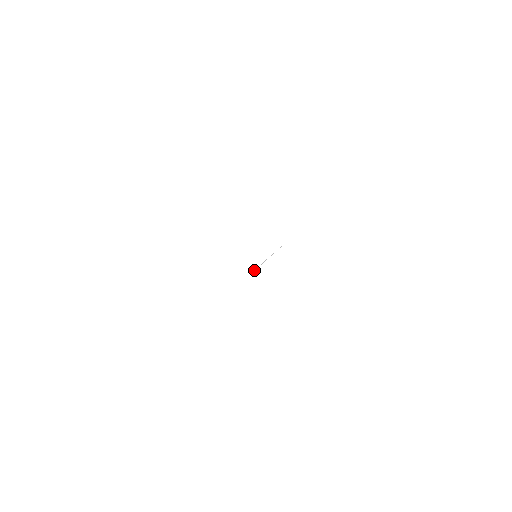
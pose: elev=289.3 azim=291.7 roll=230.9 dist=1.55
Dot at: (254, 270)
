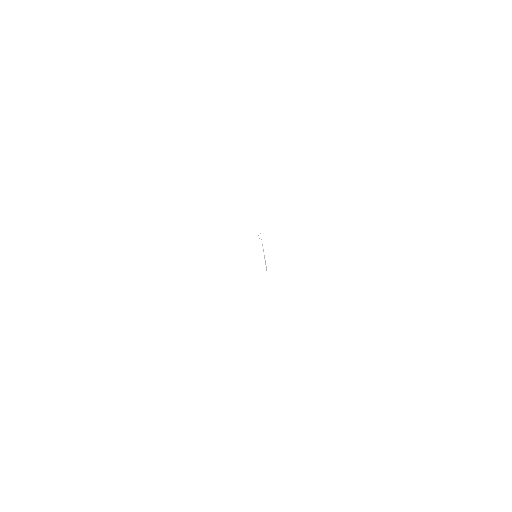
Dot at: (266, 269)
